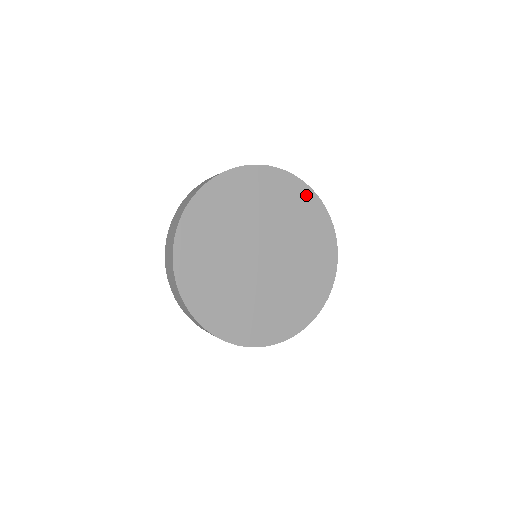
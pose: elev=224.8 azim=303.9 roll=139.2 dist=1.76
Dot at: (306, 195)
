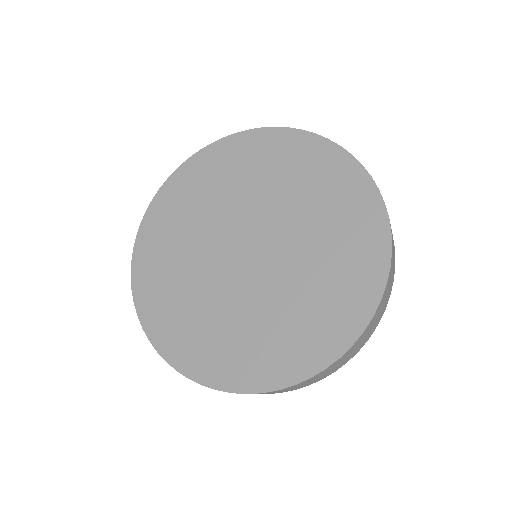
Dot at: (277, 139)
